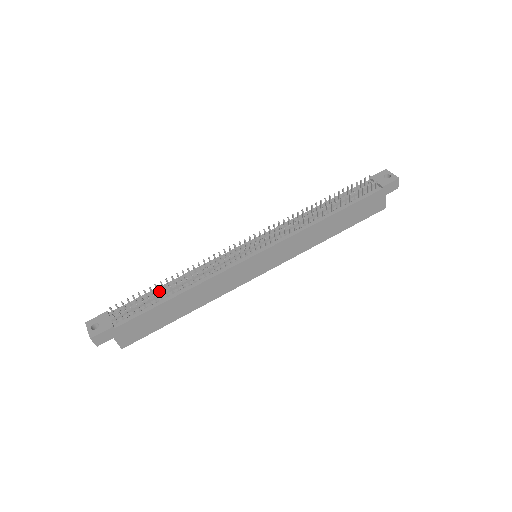
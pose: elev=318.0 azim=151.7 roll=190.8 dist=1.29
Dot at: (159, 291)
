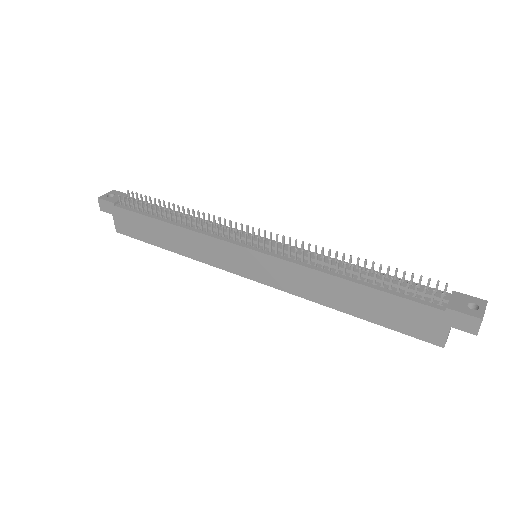
Dot at: occluded
